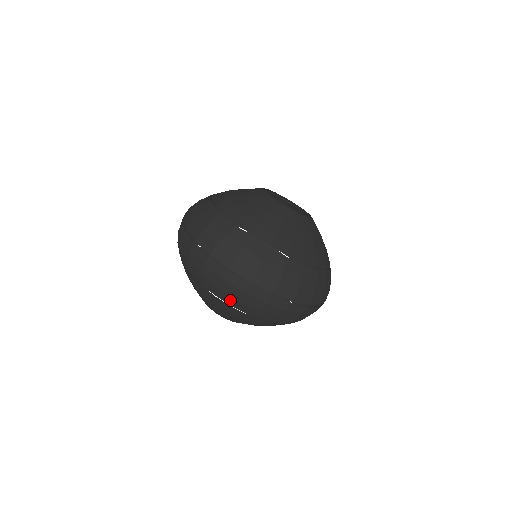
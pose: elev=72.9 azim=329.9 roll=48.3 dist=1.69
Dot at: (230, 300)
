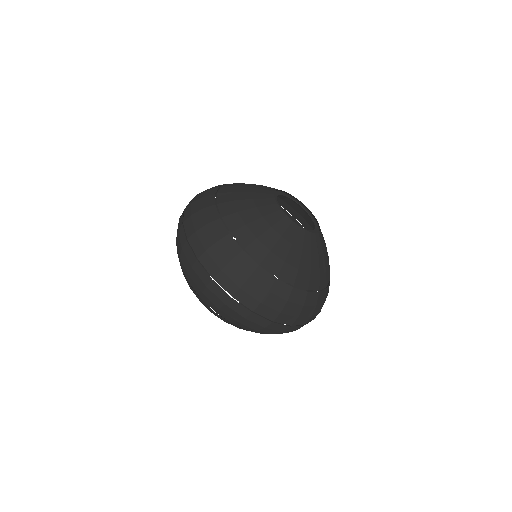
Dot at: (229, 319)
